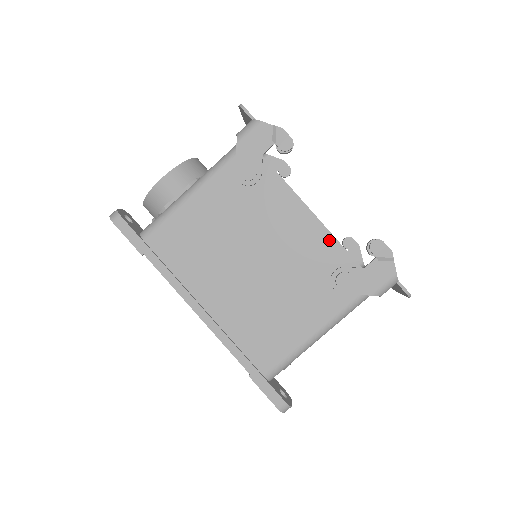
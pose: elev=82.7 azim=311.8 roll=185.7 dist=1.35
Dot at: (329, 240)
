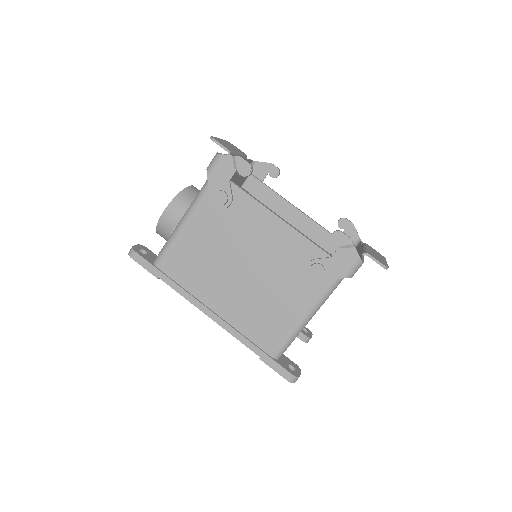
Dot at: (299, 239)
